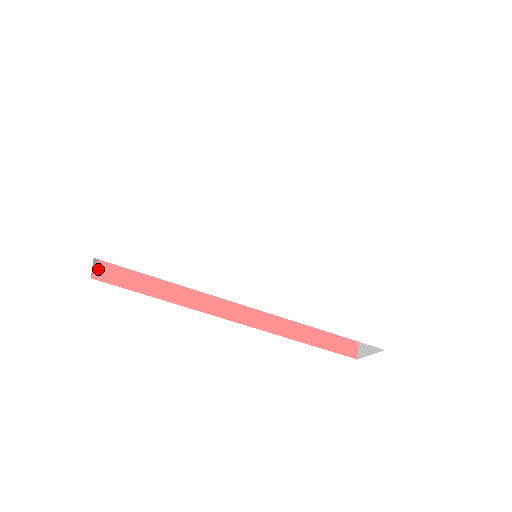
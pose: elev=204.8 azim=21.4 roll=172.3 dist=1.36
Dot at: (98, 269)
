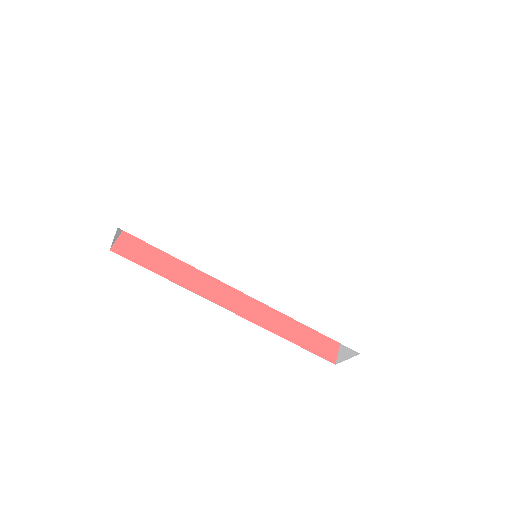
Dot at: (117, 244)
